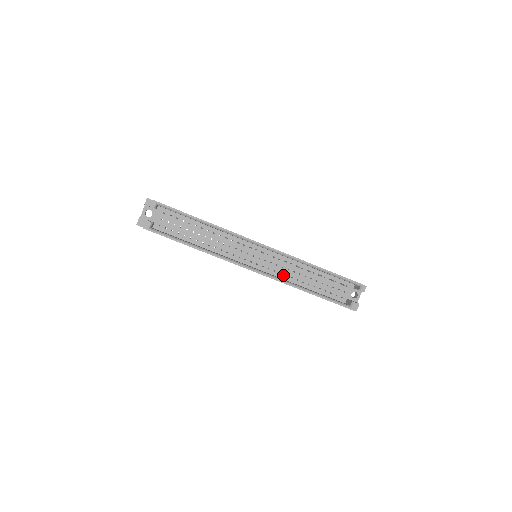
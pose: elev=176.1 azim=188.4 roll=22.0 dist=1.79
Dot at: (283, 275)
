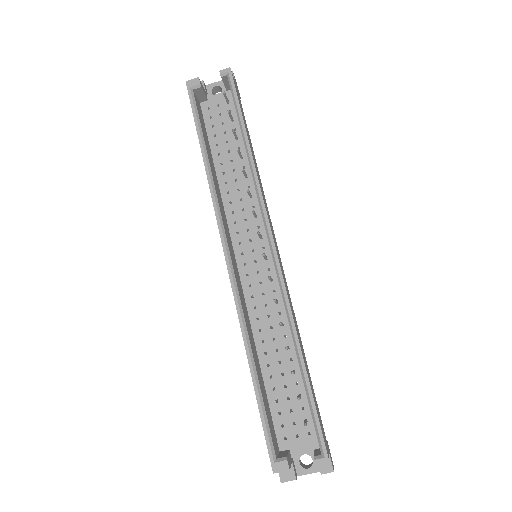
Dot at: (255, 314)
